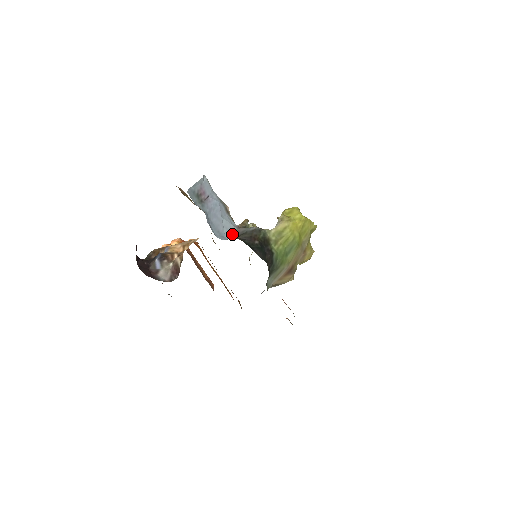
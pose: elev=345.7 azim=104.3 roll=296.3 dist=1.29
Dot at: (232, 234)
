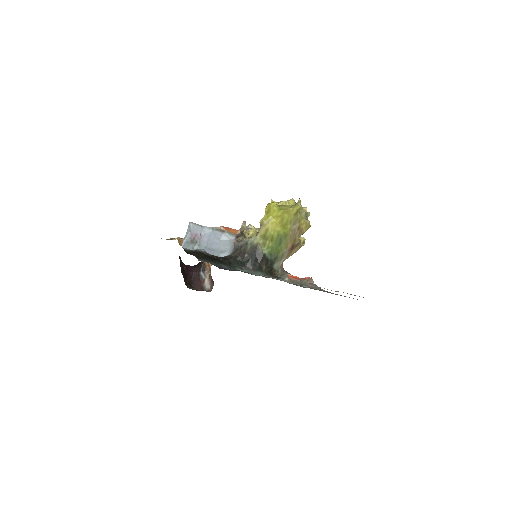
Dot at: (232, 248)
